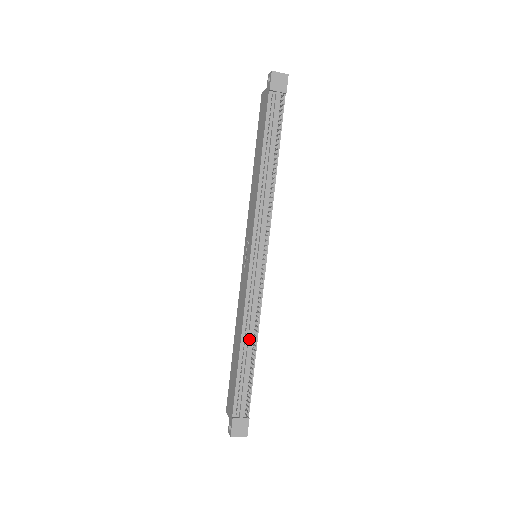
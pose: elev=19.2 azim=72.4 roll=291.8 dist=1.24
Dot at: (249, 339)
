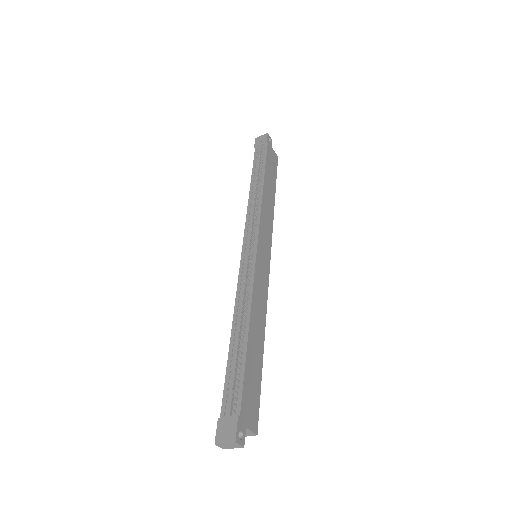
Dot at: (238, 322)
